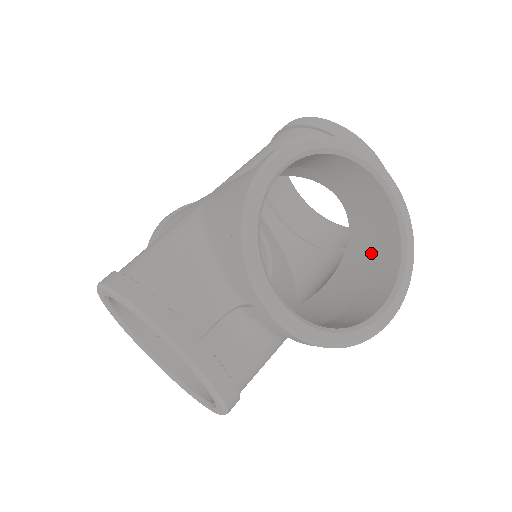
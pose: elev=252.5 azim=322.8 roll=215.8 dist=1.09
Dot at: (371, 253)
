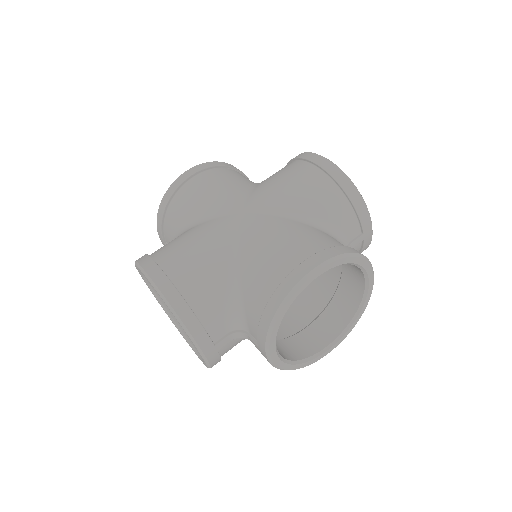
Dot at: (335, 298)
